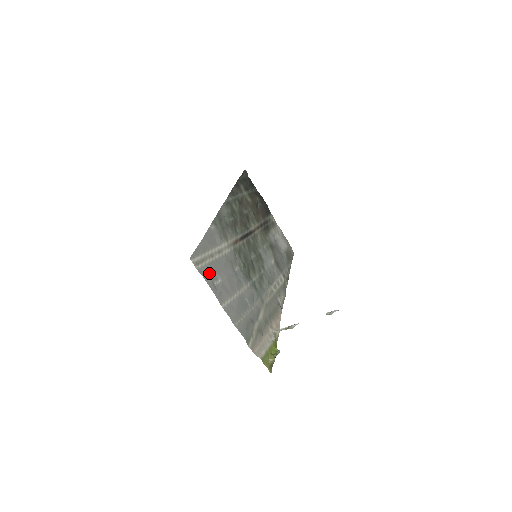
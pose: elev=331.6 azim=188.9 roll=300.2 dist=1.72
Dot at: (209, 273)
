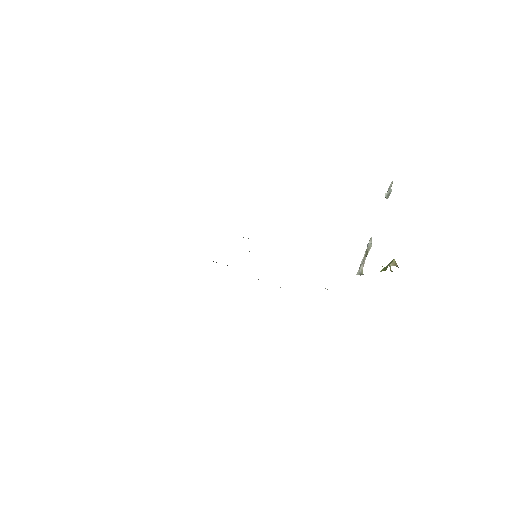
Dot at: occluded
